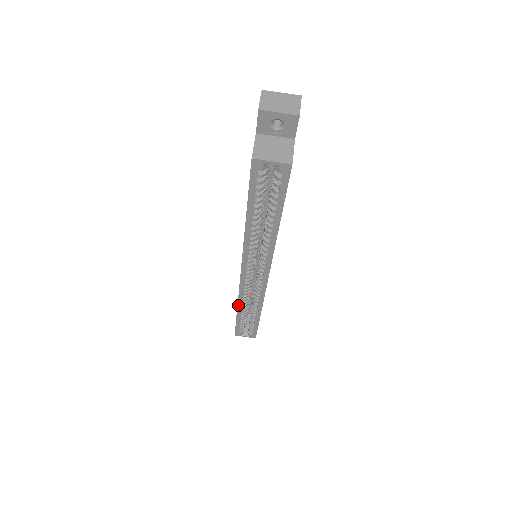
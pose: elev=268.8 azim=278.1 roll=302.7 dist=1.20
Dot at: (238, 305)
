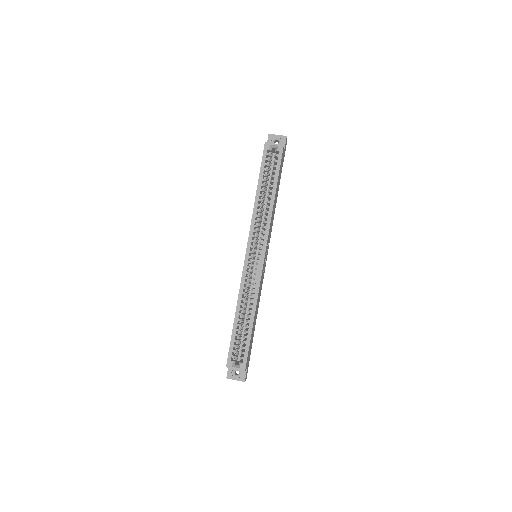
Dot at: (238, 302)
